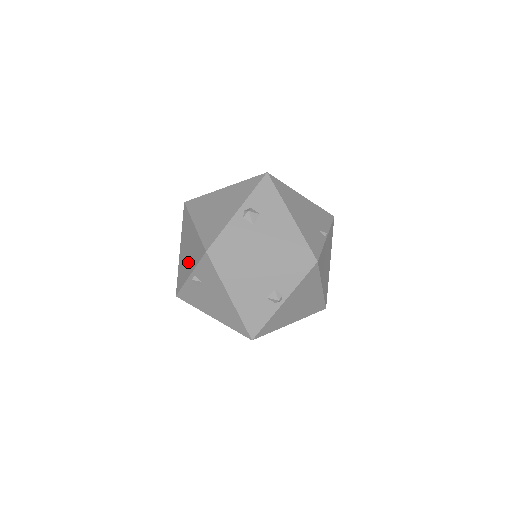
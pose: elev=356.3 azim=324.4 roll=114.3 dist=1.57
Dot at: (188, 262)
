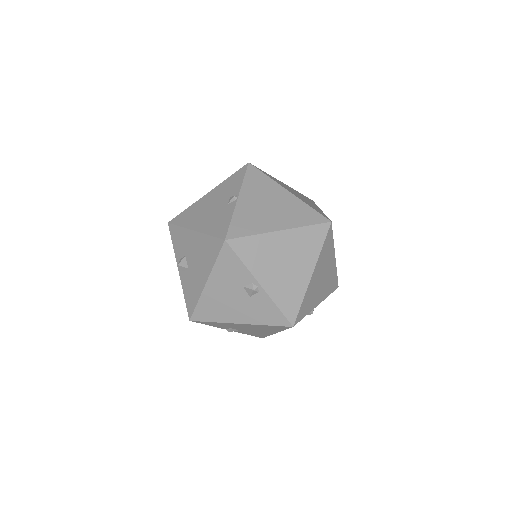
Dot at: occluded
